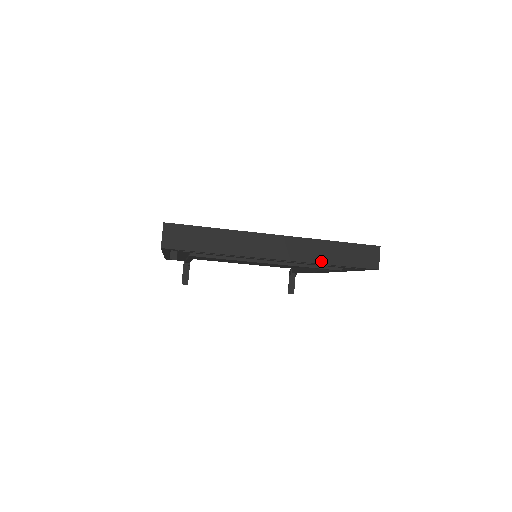
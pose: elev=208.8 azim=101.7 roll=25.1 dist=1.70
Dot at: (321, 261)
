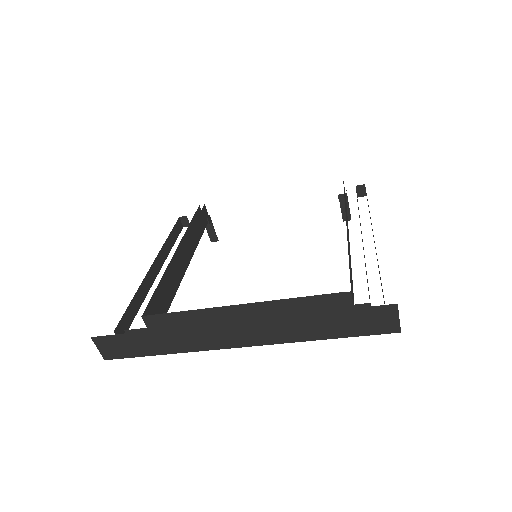
Dot at: (305, 338)
